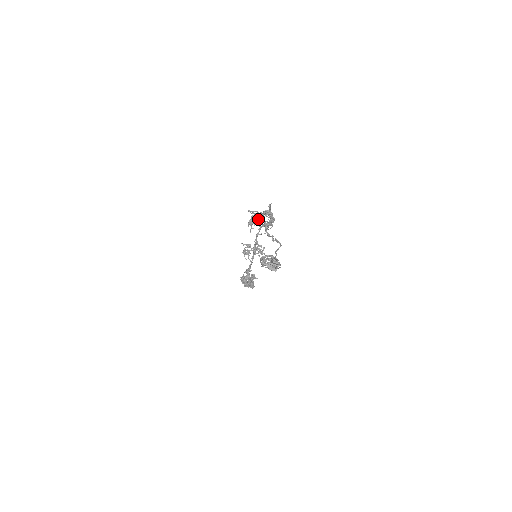
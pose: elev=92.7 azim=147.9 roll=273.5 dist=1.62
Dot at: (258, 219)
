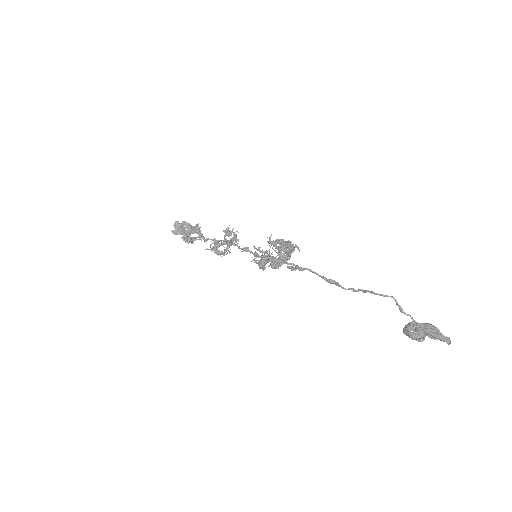
Dot at: (292, 270)
